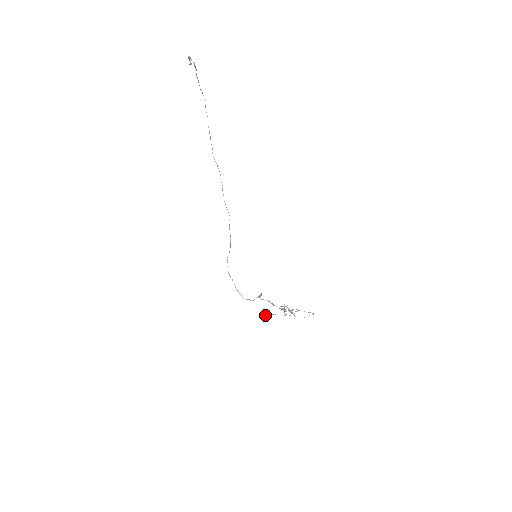
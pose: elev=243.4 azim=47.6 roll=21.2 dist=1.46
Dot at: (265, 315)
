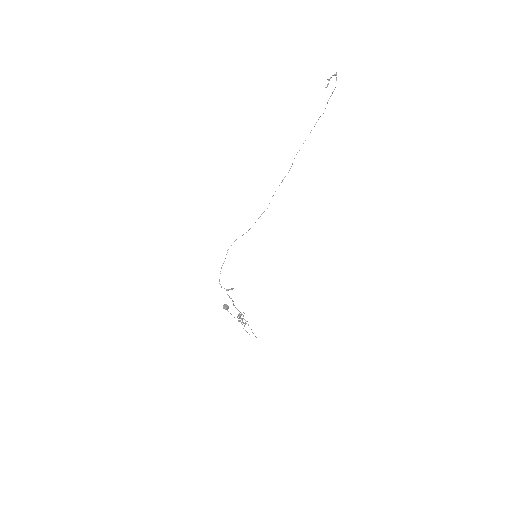
Dot at: (223, 308)
